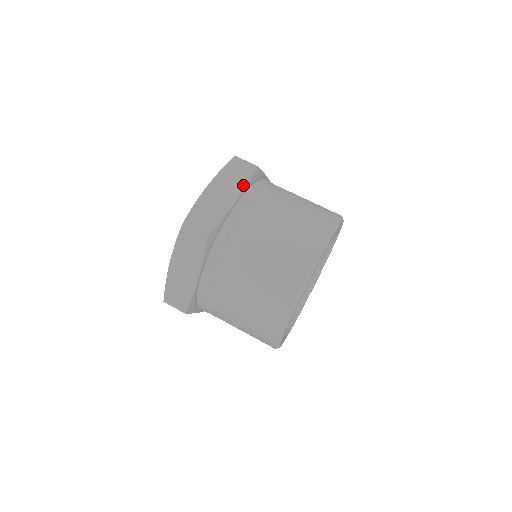
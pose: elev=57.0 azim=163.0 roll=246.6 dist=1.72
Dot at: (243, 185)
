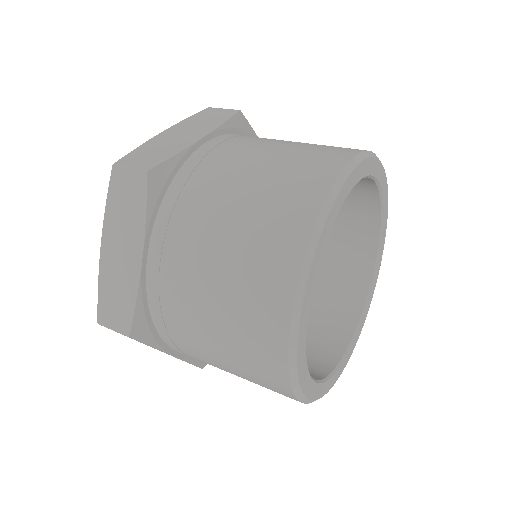
Dot at: (216, 125)
